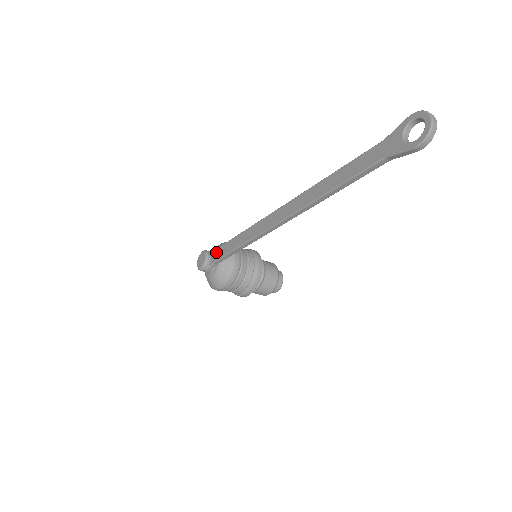
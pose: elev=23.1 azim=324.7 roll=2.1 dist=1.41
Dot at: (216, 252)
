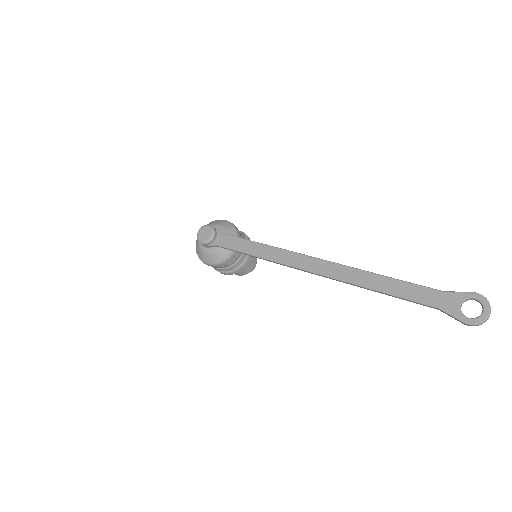
Dot at: (225, 238)
